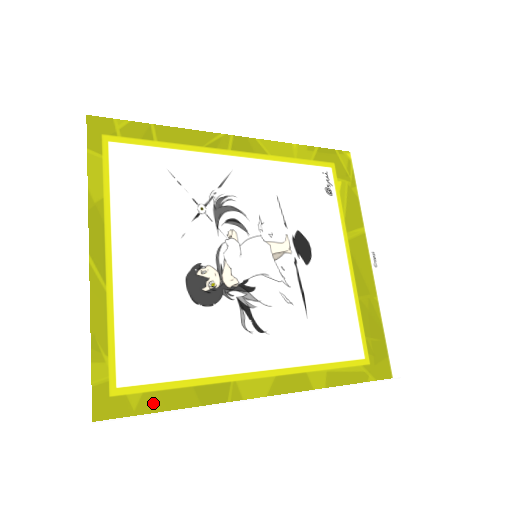
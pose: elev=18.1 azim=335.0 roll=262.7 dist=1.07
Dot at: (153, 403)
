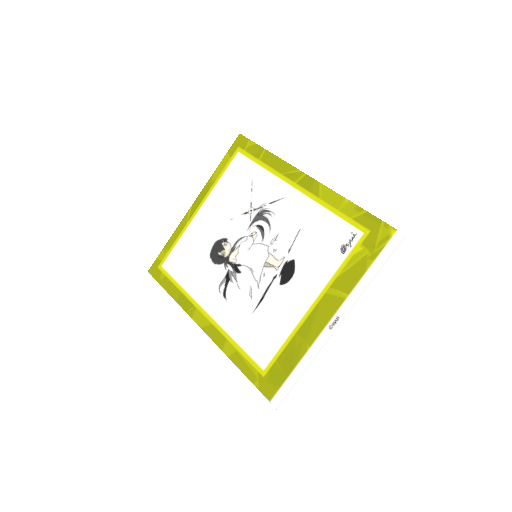
Dot at: (166, 284)
